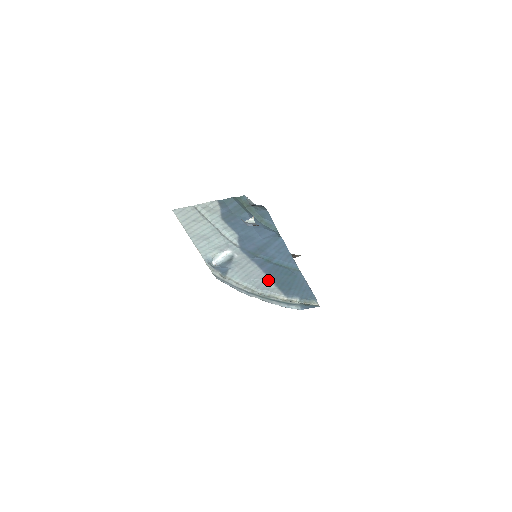
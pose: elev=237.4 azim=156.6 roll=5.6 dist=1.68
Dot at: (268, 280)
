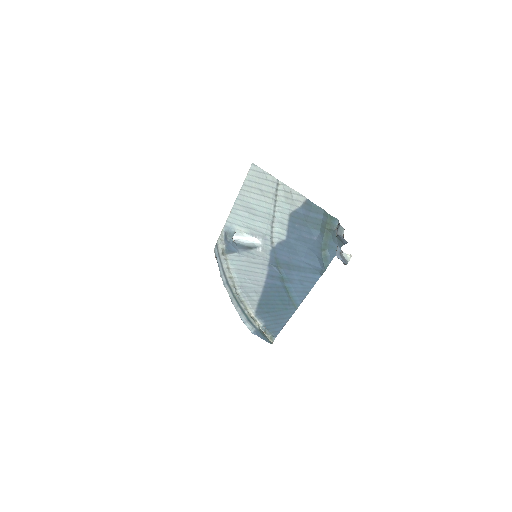
Dot at: (259, 290)
